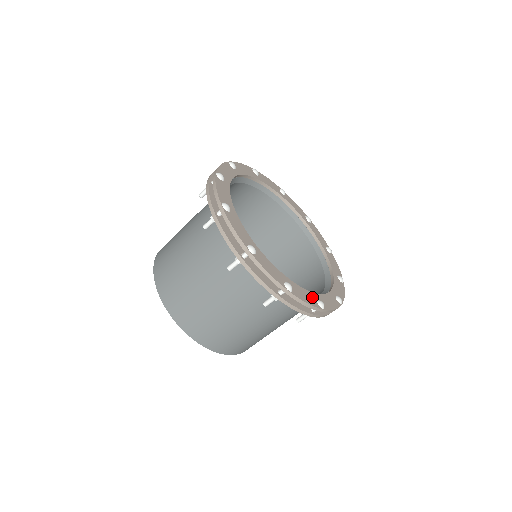
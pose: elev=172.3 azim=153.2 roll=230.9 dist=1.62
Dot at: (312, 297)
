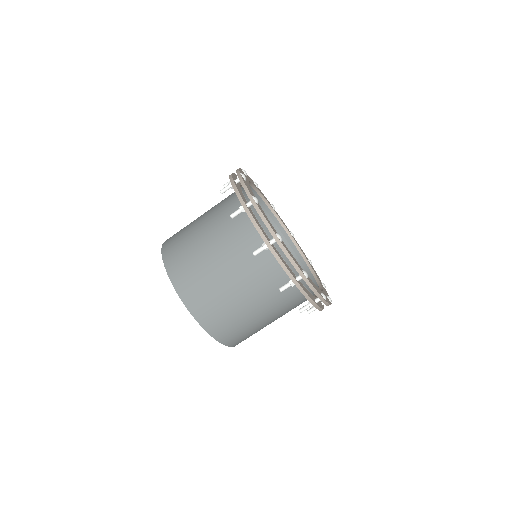
Dot at: (317, 289)
